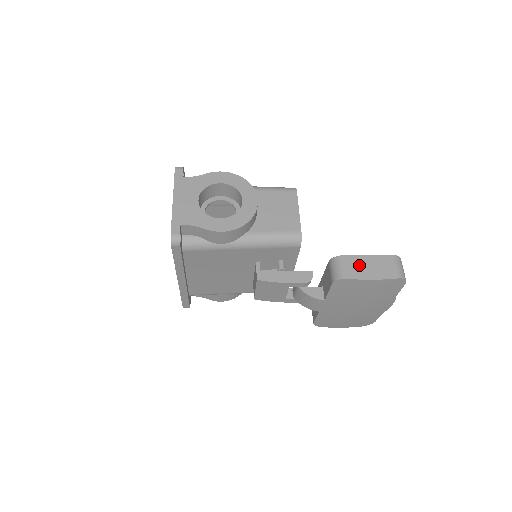
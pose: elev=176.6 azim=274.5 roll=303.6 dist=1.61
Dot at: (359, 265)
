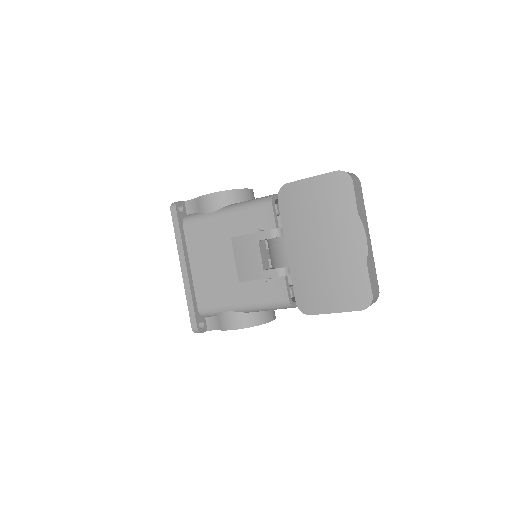
Dot at: occluded
